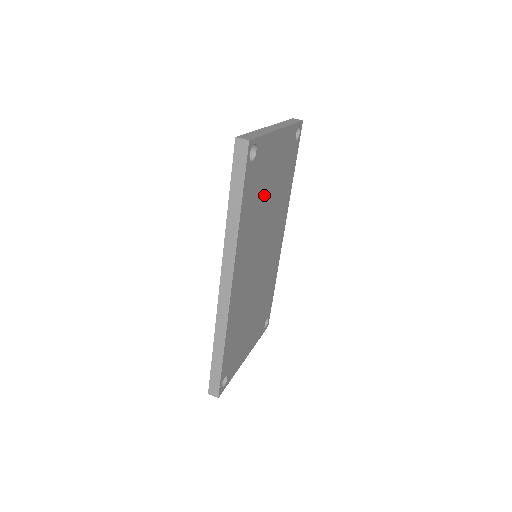
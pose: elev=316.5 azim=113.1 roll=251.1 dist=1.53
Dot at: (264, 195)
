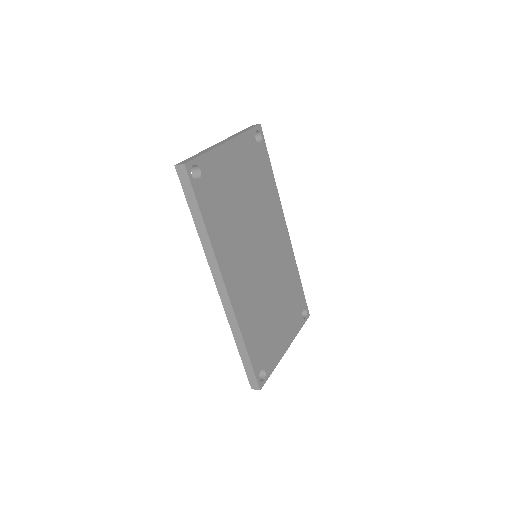
Dot at: (234, 202)
